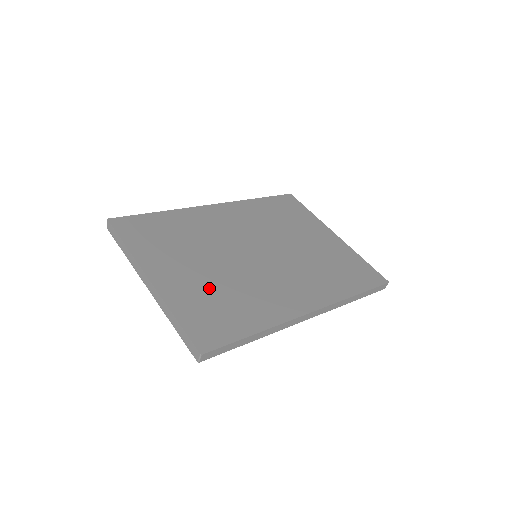
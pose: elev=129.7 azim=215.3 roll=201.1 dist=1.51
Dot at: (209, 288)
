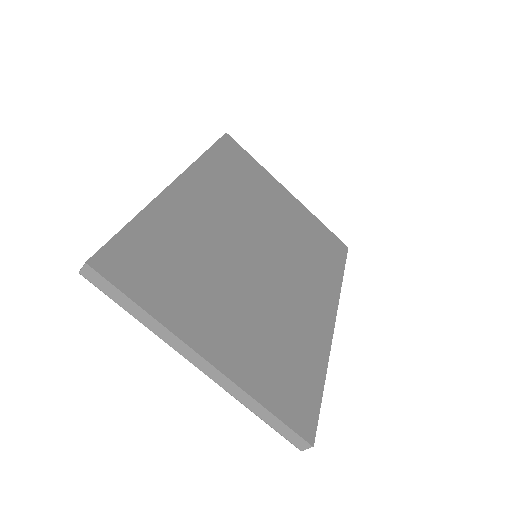
Dot at: (261, 338)
